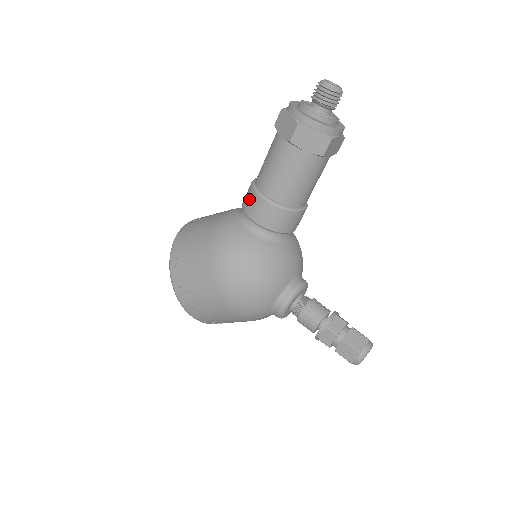
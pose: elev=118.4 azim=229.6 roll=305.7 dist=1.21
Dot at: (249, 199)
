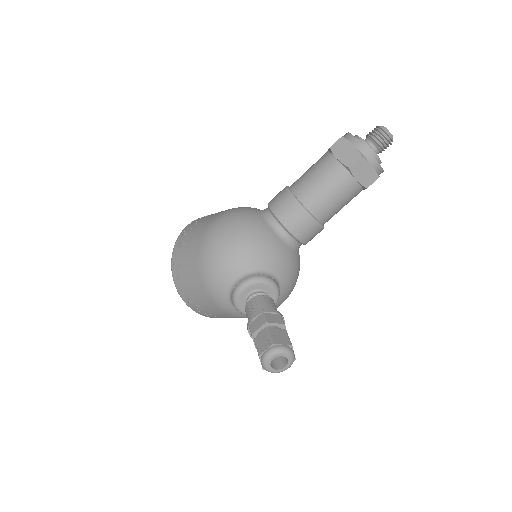
Dot at: (278, 193)
